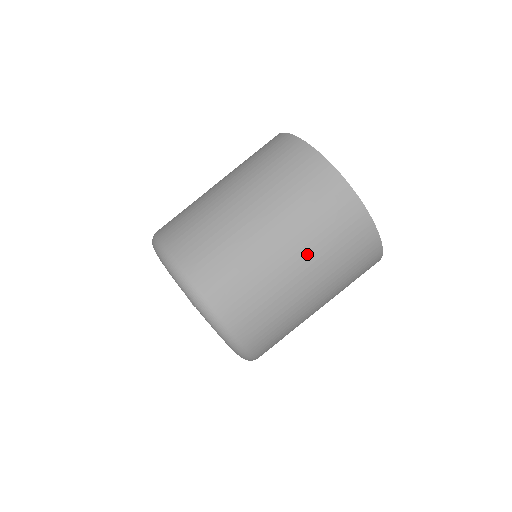
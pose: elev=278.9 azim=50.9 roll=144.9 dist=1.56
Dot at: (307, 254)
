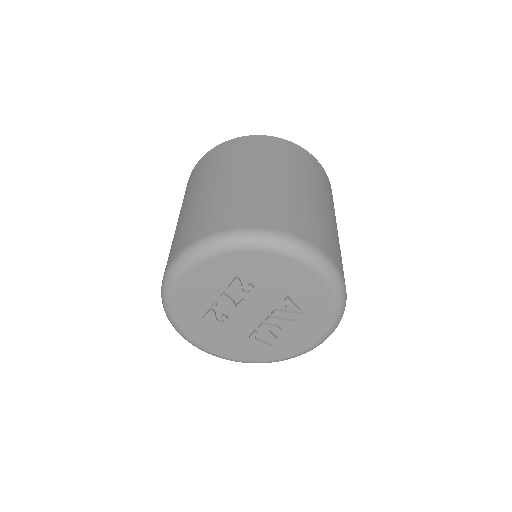
Dot at: (261, 168)
